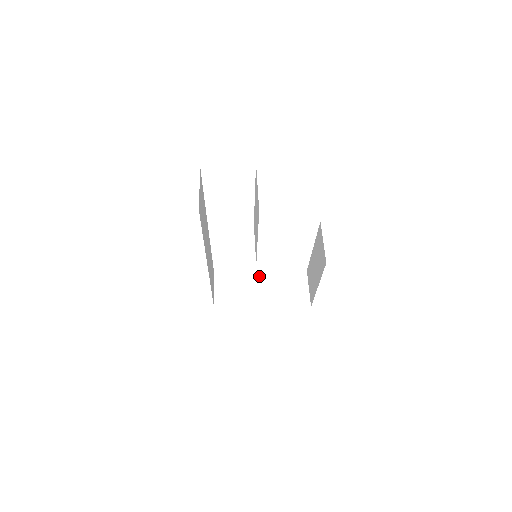
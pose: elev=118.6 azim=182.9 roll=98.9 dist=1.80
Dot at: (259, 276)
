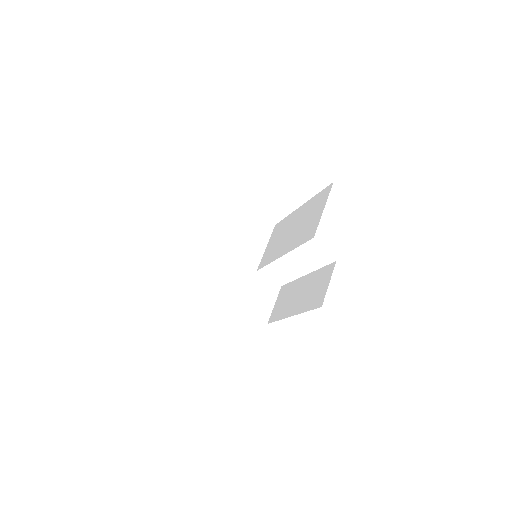
Dot at: (235, 266)
